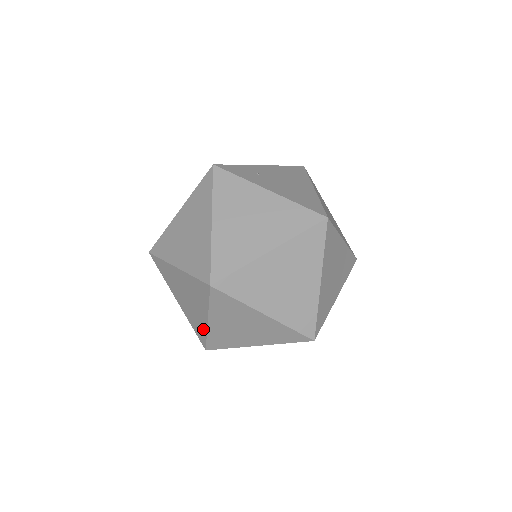
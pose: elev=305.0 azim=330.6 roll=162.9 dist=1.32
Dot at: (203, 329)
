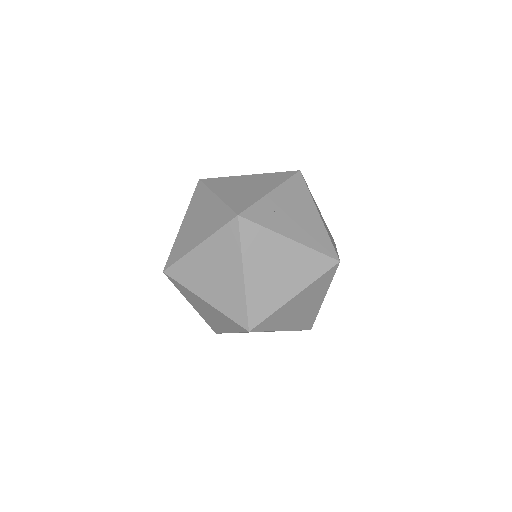
Dot at: (221, 330)
